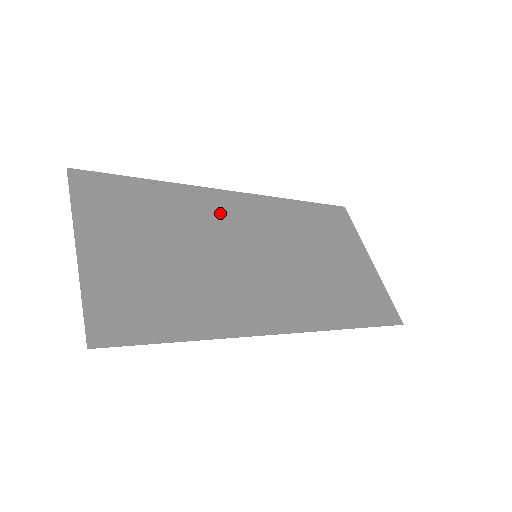
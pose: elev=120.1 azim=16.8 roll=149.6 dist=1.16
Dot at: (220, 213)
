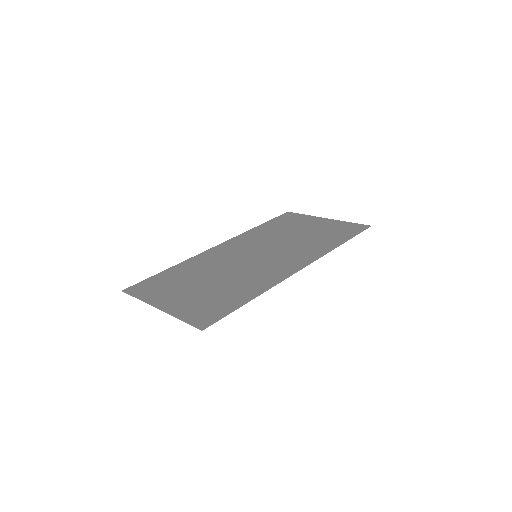
Dot at: (219, 256)
